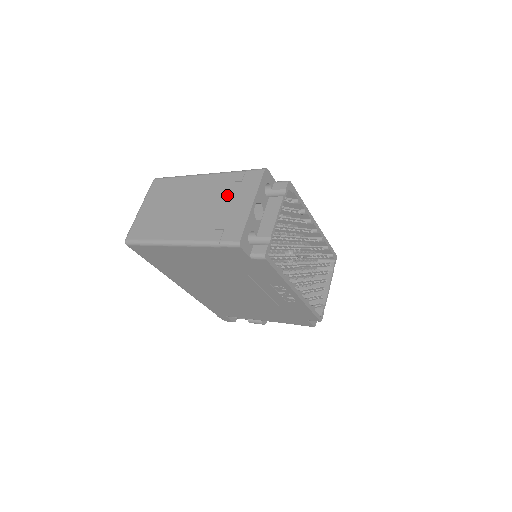
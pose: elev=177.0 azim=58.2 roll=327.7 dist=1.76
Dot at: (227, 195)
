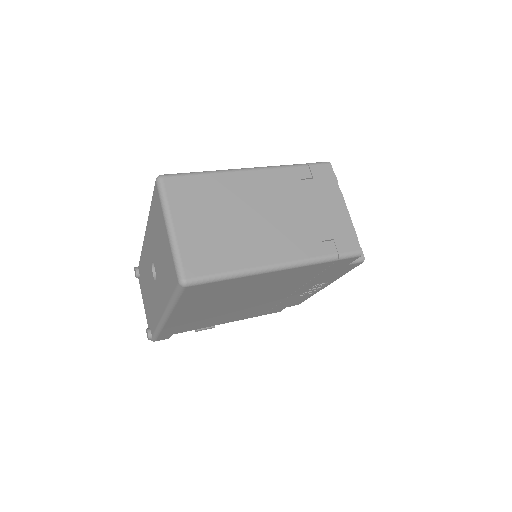
Dot at: (307, 197)
